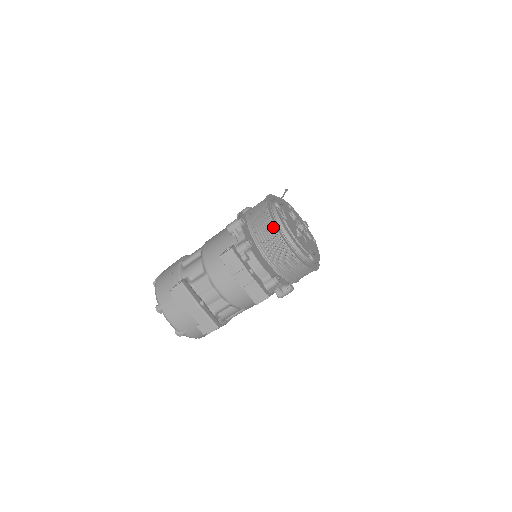
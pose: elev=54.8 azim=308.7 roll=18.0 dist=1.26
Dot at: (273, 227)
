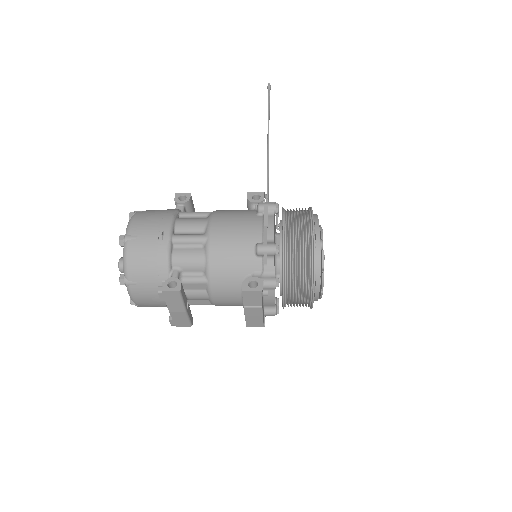
Dot at: (310, 277)
